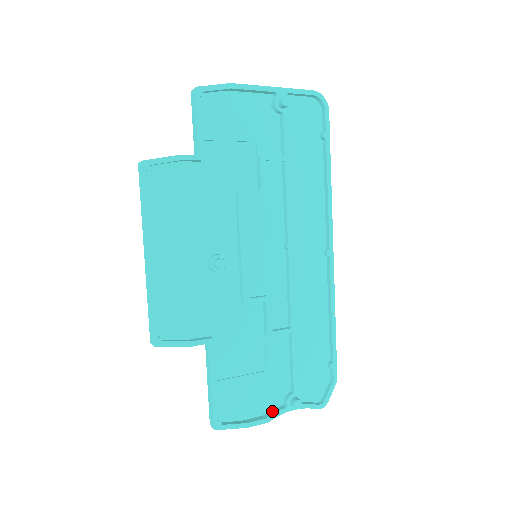
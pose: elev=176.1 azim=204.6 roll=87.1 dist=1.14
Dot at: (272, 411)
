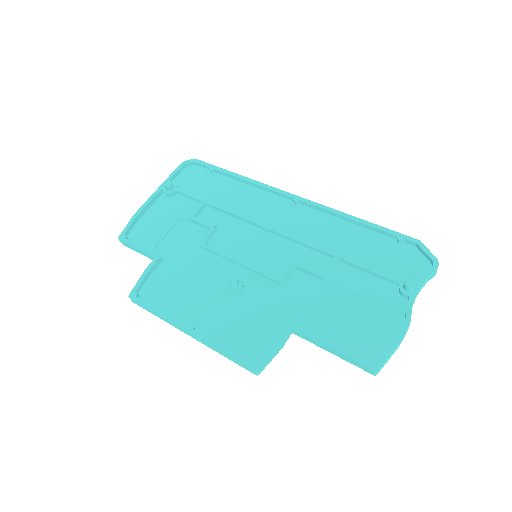
Dot at: (405, 313)
